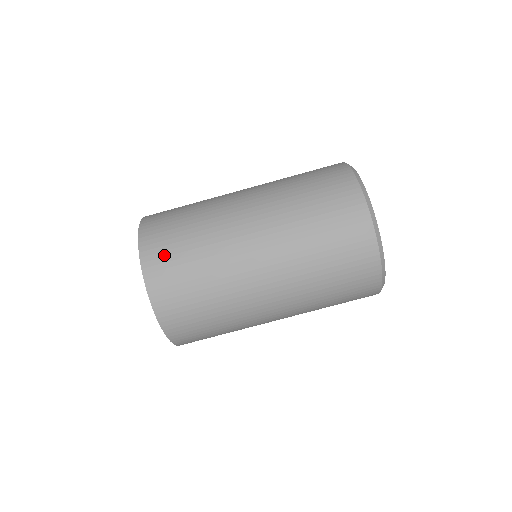
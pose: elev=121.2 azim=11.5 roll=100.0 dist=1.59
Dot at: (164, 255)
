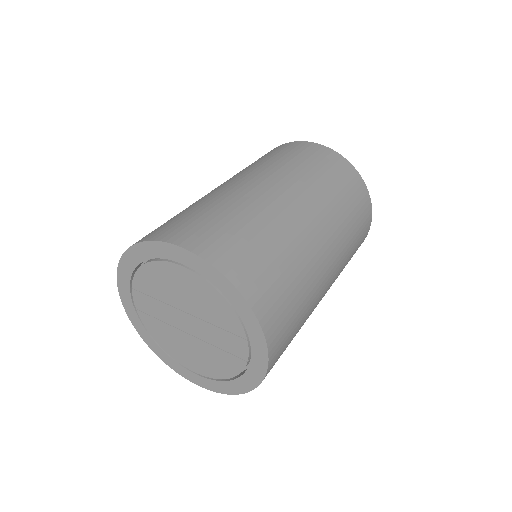
Dot at: (216, 237)
